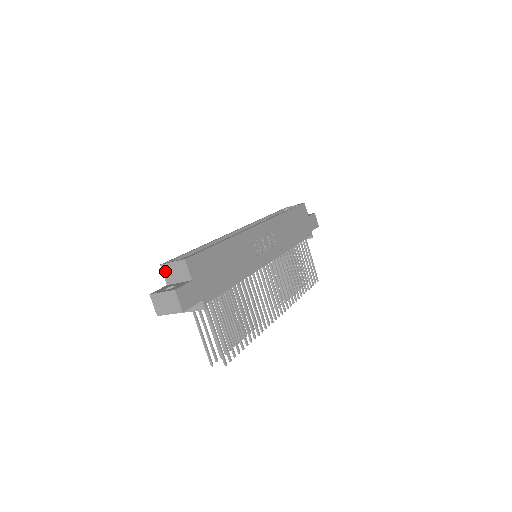
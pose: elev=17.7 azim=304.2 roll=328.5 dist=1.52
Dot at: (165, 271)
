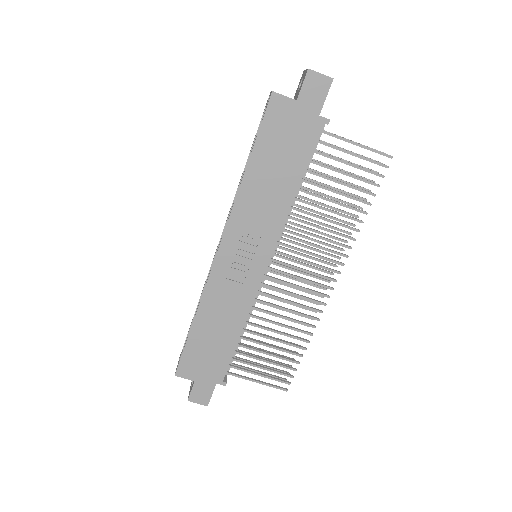
Dot at: occluded
